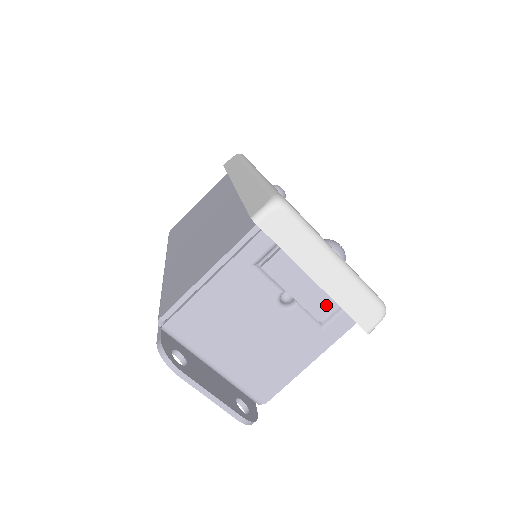
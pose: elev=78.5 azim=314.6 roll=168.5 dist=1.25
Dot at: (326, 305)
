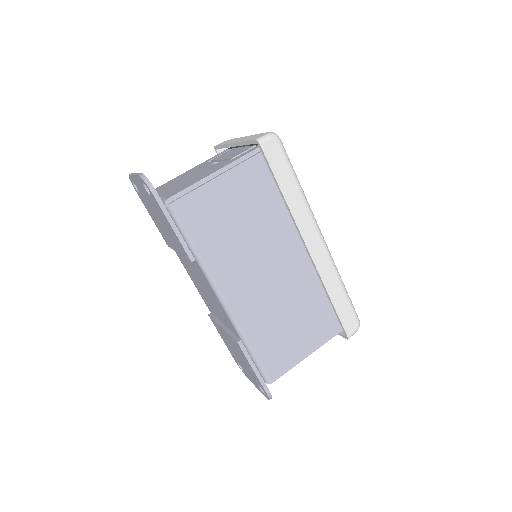
Dot at: (239, 153)
